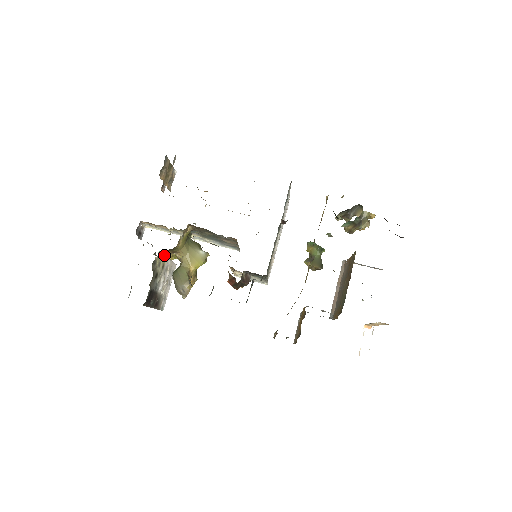
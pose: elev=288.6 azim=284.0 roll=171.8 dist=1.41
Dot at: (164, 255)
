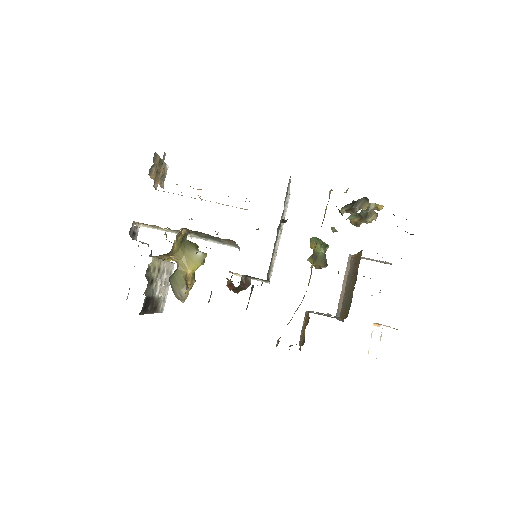
Dot at: (159, 259)
